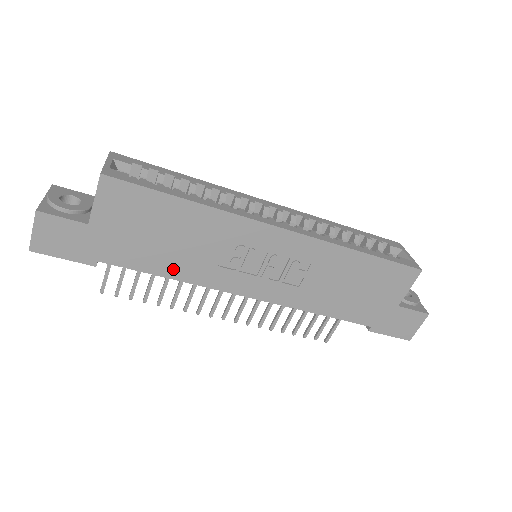
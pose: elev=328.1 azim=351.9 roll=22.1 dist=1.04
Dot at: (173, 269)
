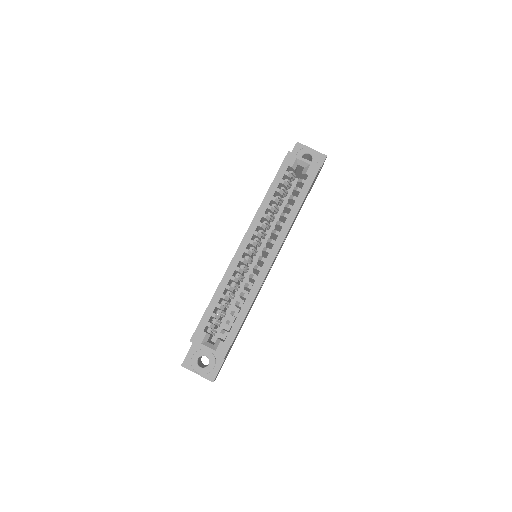
Dot at: occluded
